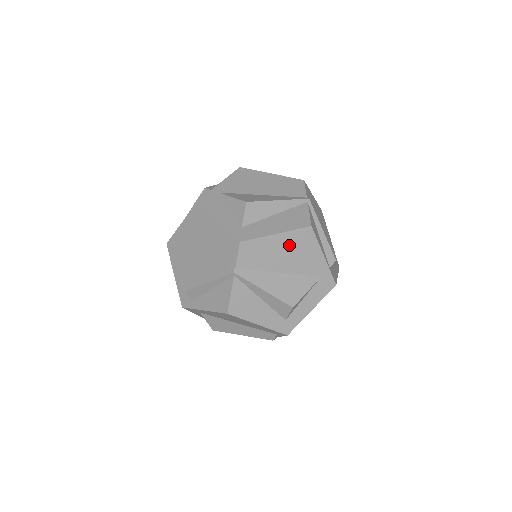
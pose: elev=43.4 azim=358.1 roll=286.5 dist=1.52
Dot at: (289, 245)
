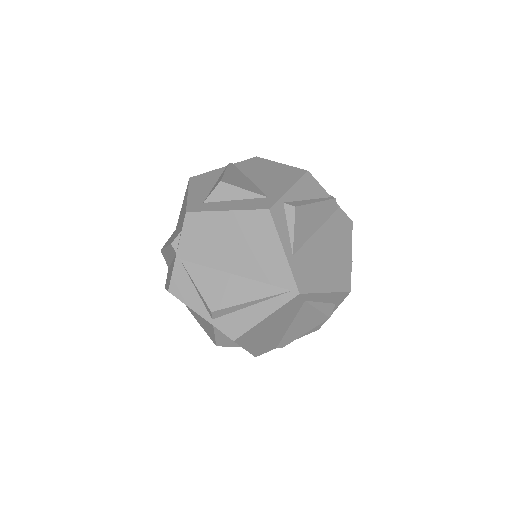
Dot at: (279, 171)
